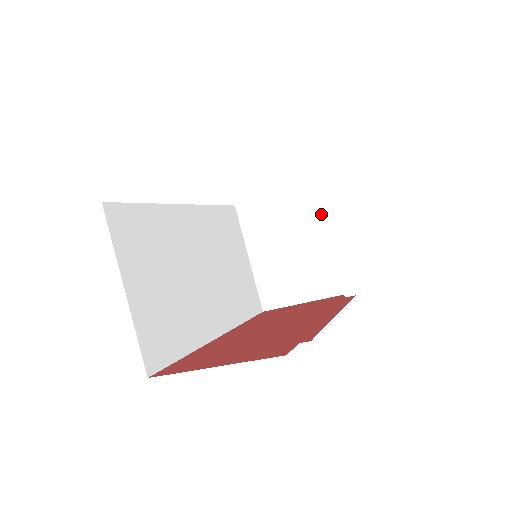
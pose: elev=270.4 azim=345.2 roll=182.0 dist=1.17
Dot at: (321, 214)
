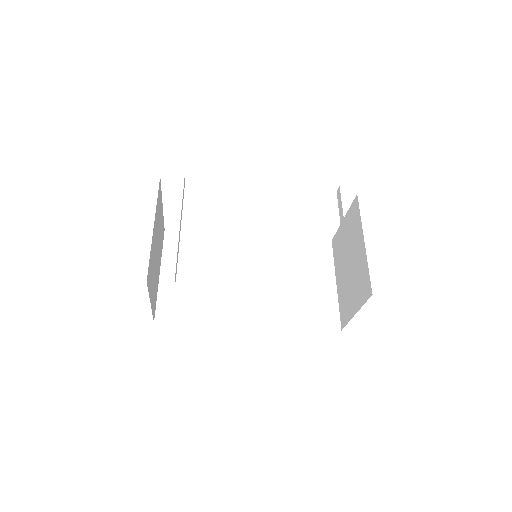
Dot at: (359, 224)
